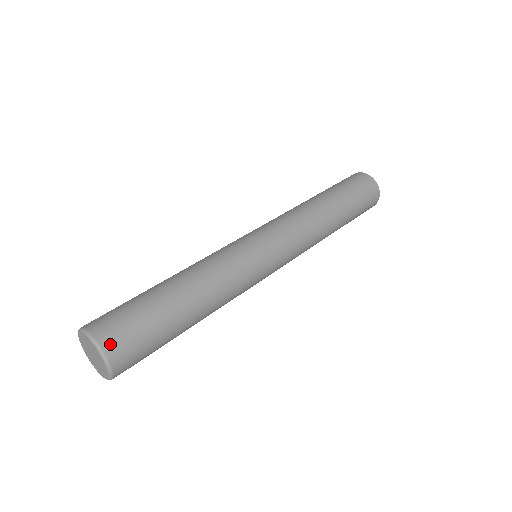
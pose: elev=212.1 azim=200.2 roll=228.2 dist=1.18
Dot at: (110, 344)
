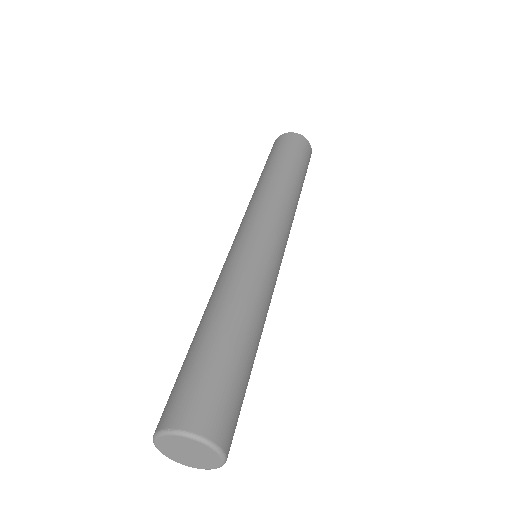
Dot at: (223, 436)
